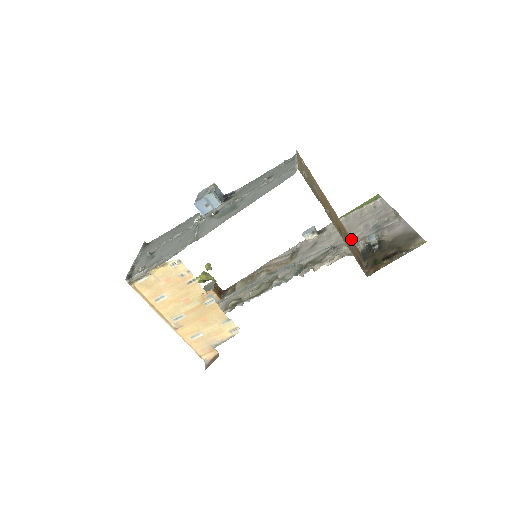
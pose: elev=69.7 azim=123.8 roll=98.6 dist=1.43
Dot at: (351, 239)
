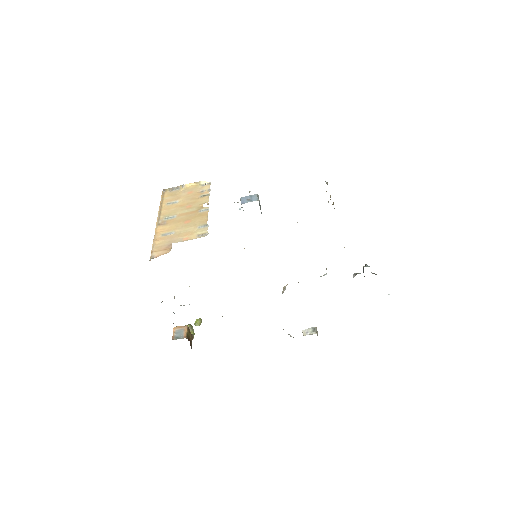
Dot at: occluded
